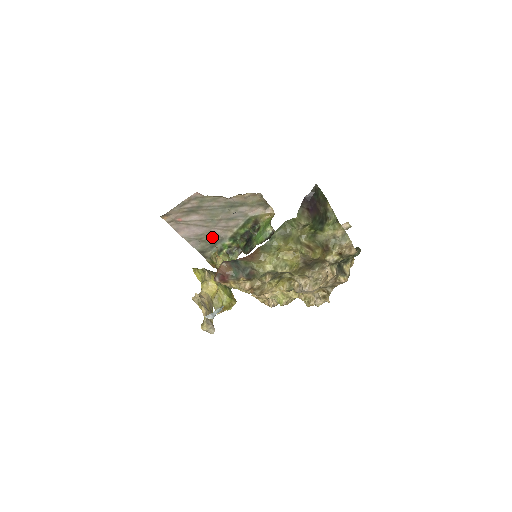
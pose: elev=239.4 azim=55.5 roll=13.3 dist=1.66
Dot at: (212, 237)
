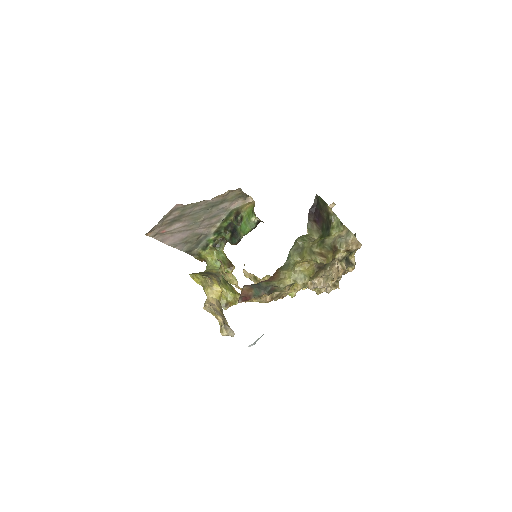
Dot at: (197, 237)
